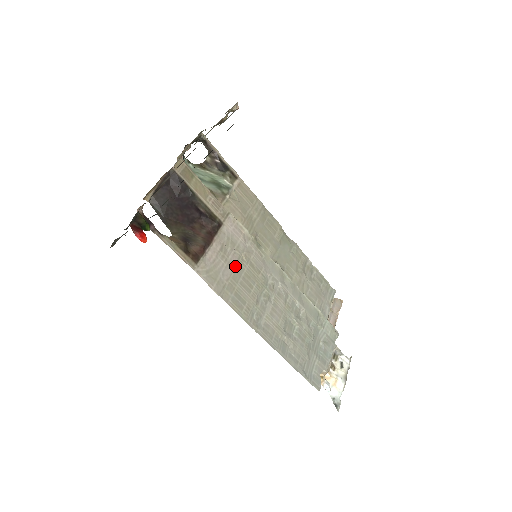
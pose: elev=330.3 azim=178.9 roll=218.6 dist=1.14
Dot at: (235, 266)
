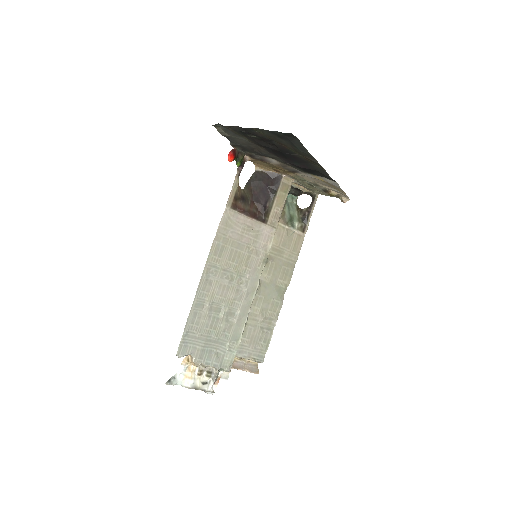
Dot at: (242, 242)
